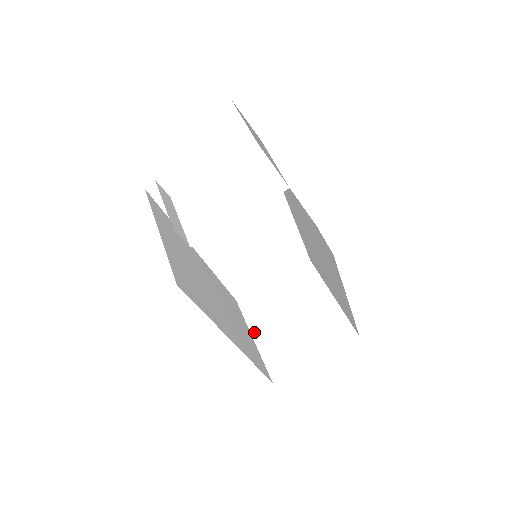
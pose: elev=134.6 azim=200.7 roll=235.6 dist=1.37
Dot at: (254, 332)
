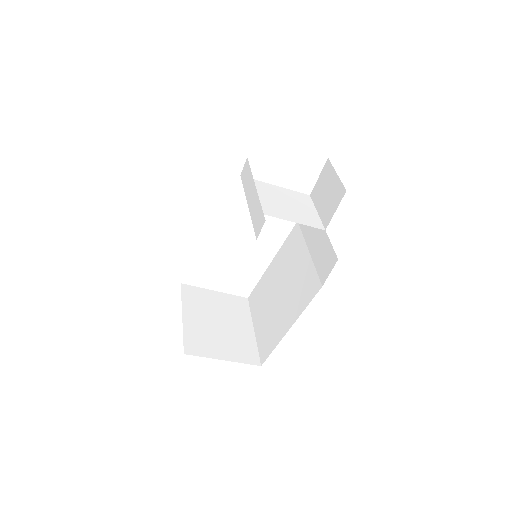
Dot at: (185, 312)
